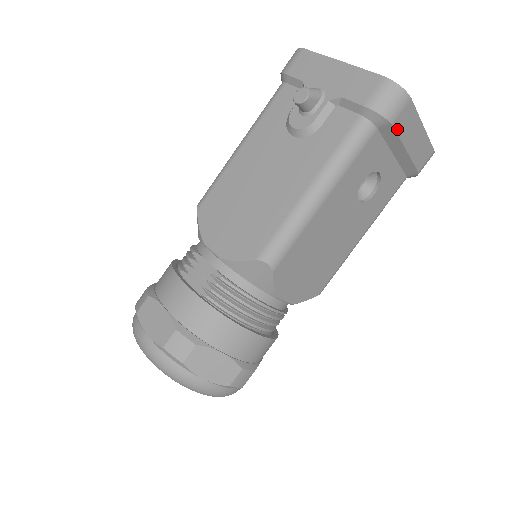
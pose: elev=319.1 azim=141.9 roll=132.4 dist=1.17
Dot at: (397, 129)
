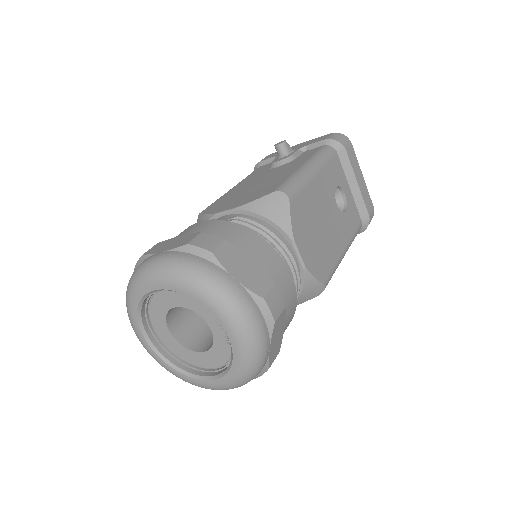
Dot at: (349, 158)
